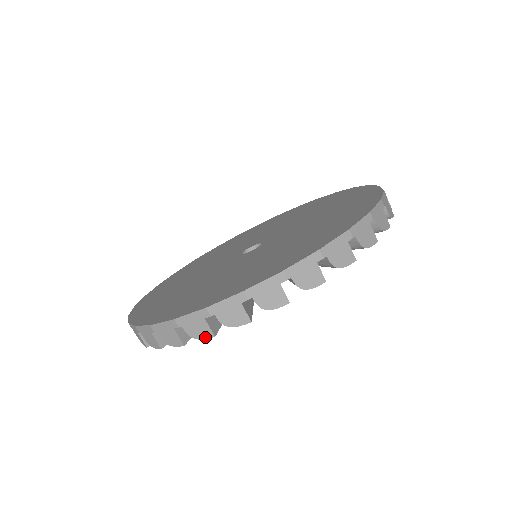
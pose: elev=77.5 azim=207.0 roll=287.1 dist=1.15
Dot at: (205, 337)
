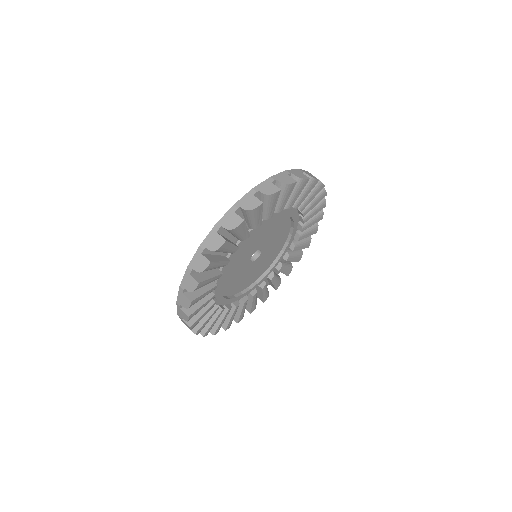
Dot at: (305, 178)
